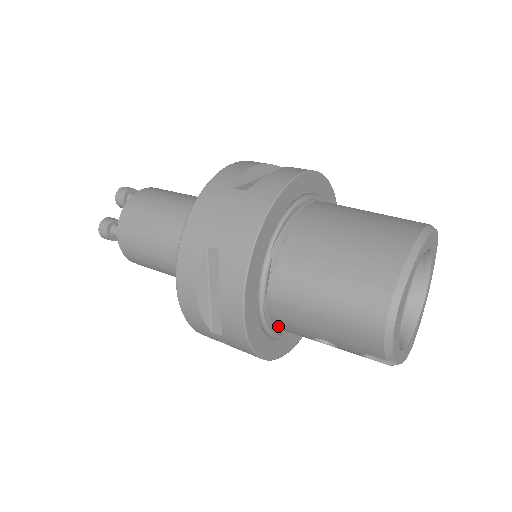
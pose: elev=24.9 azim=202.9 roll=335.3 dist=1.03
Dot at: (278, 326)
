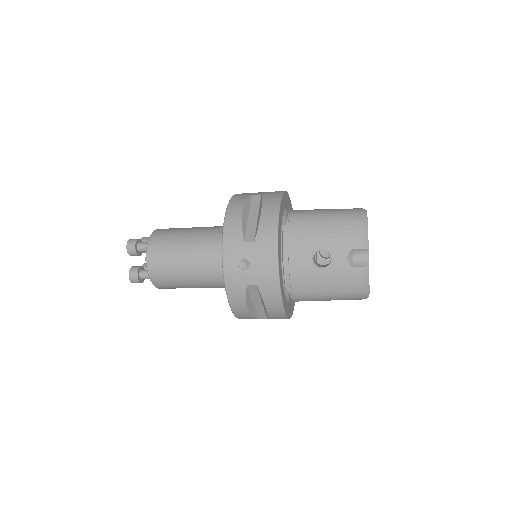
Dot at: (286, 257)
